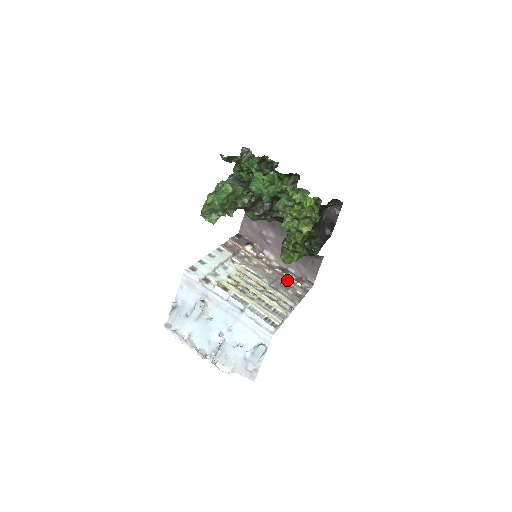
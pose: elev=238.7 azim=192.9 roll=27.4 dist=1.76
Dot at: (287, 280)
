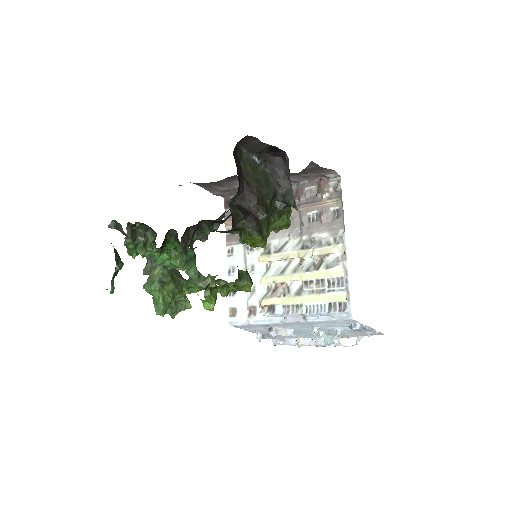
Dot at: (310, 206)
